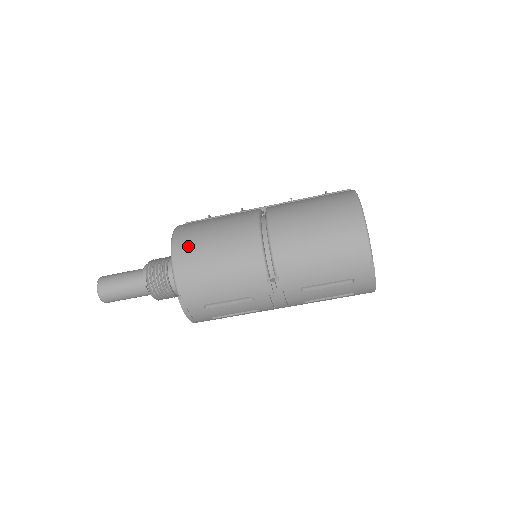
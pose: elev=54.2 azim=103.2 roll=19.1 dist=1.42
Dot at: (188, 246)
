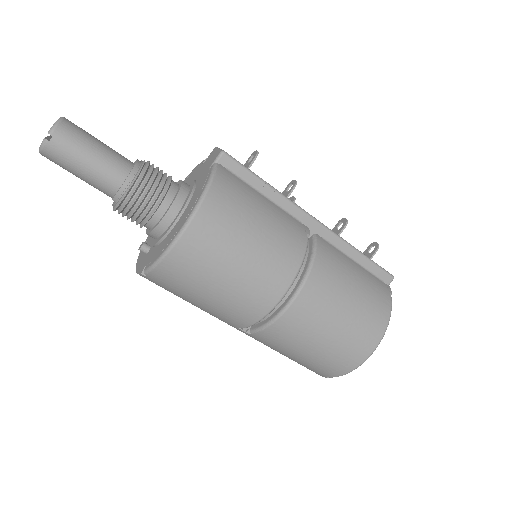
Dot at: (200, 252)
